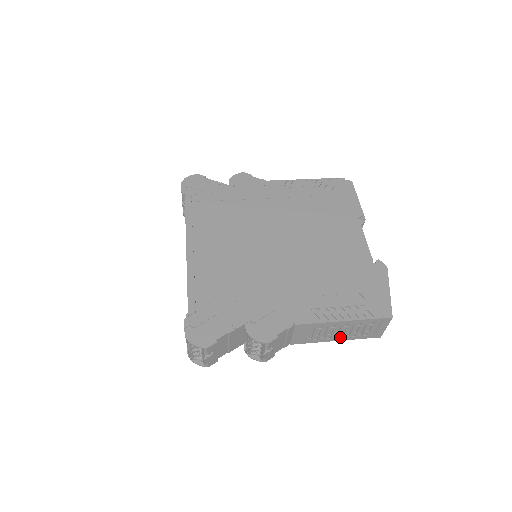
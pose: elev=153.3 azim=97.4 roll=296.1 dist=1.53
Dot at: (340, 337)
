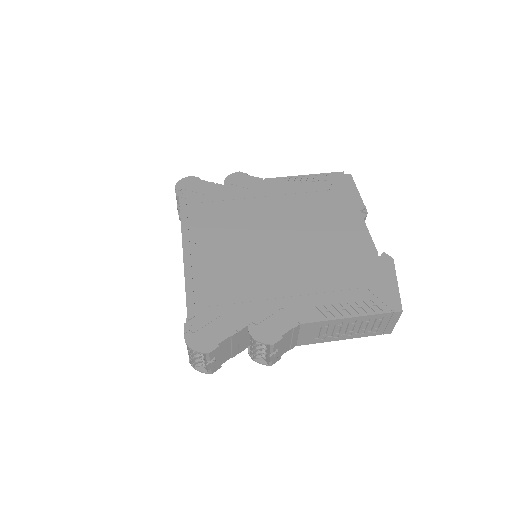
Dot at: (348, 335)
